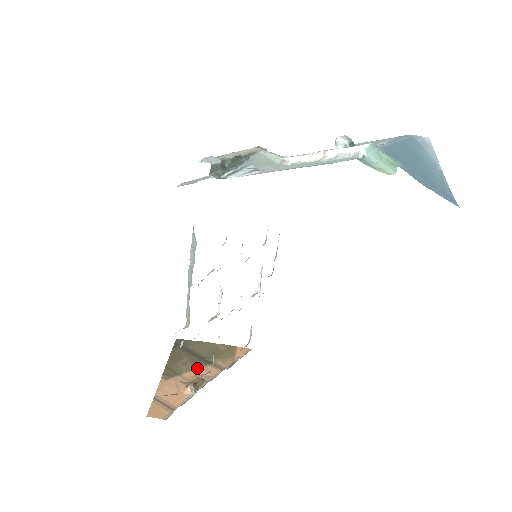
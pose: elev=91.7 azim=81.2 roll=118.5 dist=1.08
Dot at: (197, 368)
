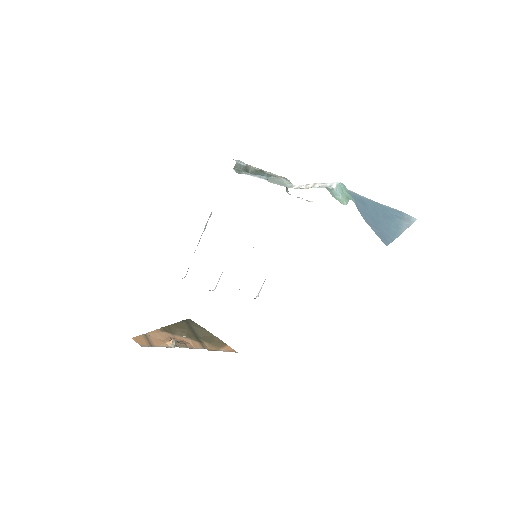
Dot at: (188, 338)
